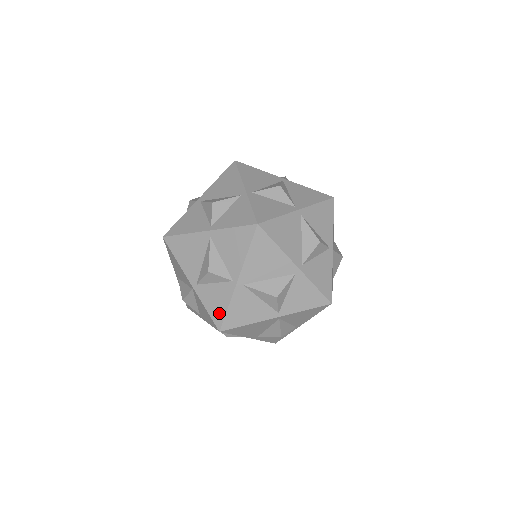
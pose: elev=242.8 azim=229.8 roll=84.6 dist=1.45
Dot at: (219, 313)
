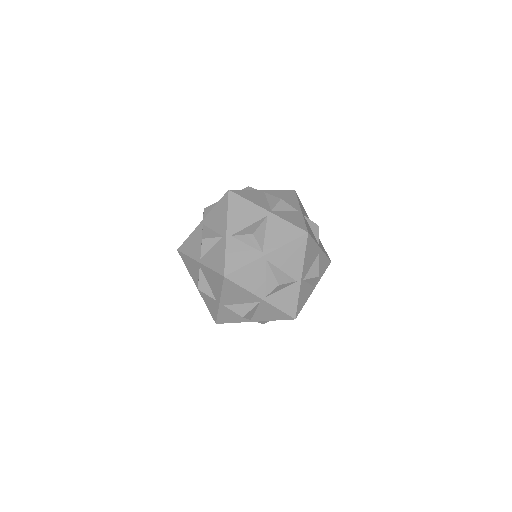
Dot at: (225, 321)
